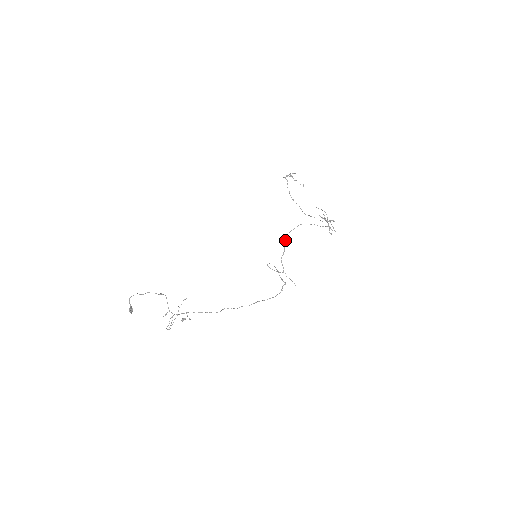
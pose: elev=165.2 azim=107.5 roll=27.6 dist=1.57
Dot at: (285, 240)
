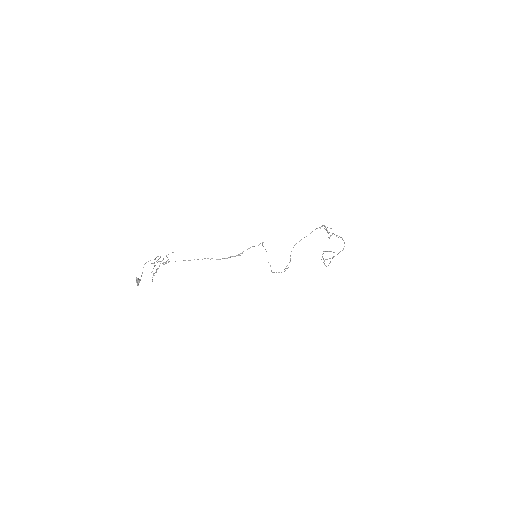
Dot at: occluded
